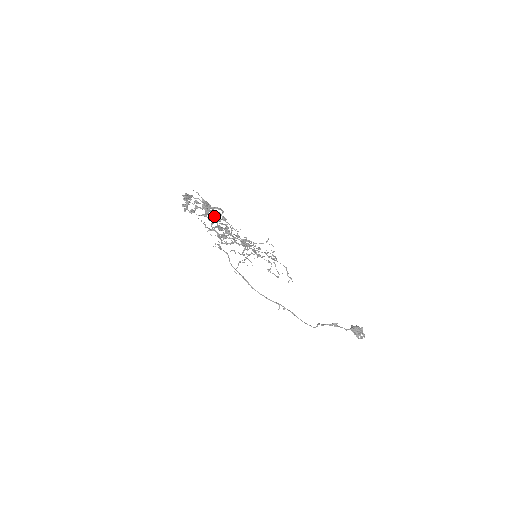
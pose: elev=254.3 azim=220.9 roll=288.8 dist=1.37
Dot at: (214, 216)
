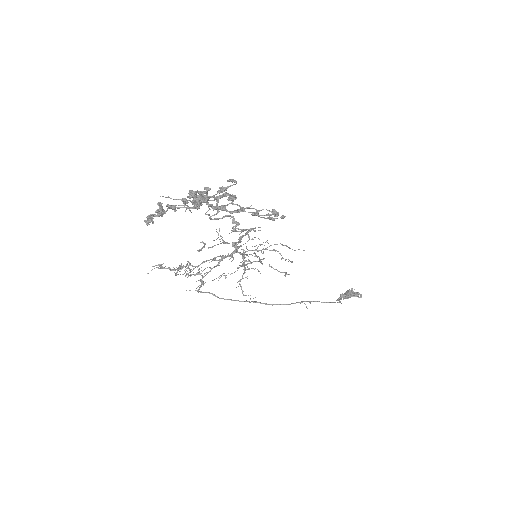
Dot at: (214, 208)
